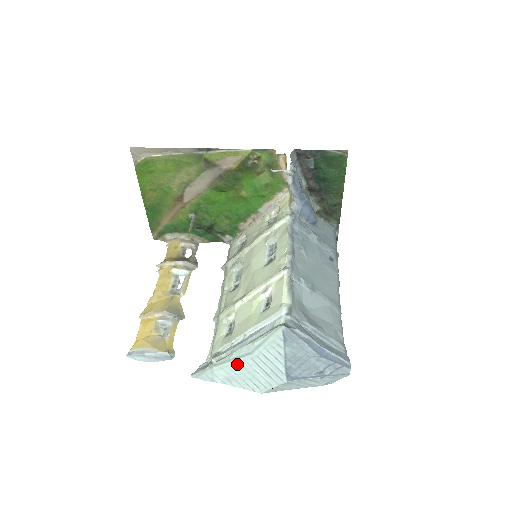
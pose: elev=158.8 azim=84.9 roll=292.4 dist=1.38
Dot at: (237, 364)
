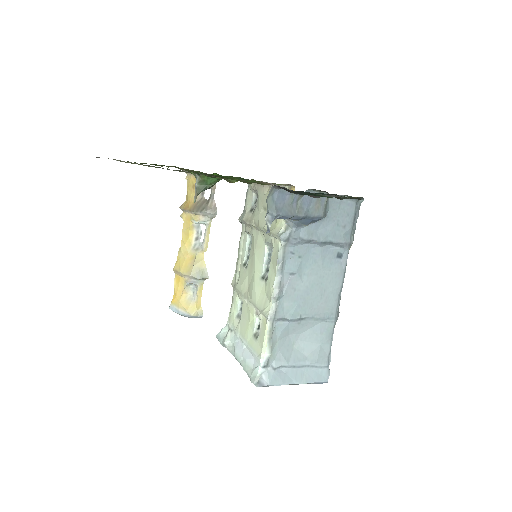
Dot at: occluded
